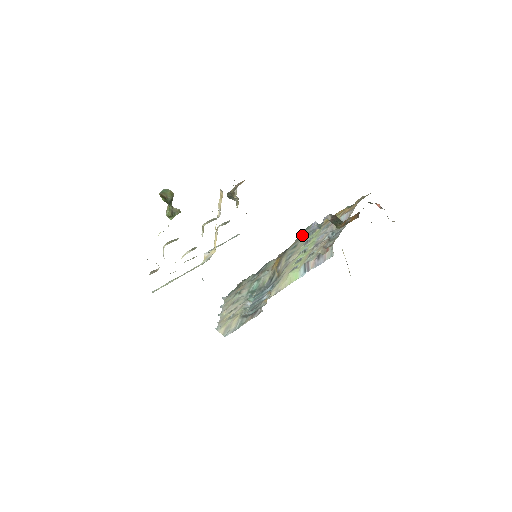
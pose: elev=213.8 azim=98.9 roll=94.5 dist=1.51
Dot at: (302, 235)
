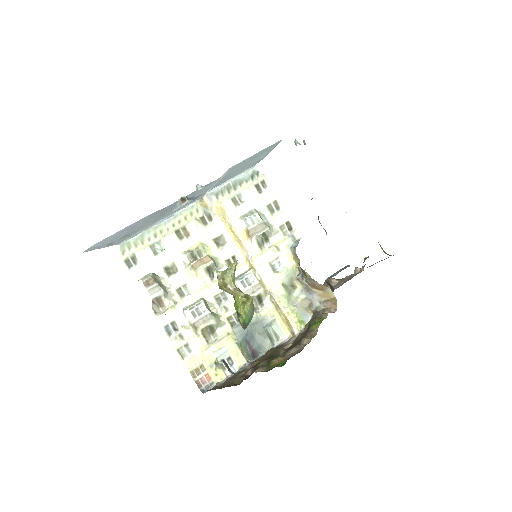
Dot at: occluded
